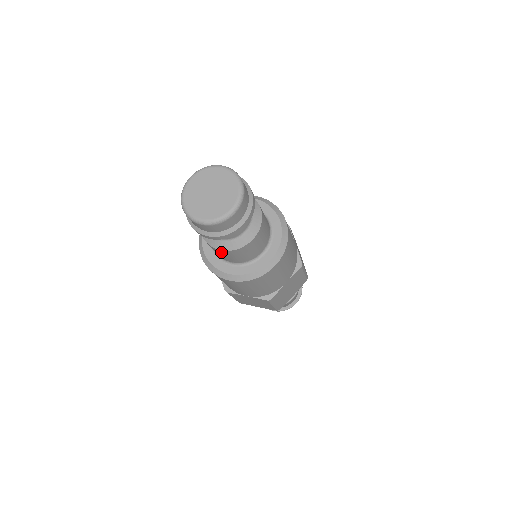
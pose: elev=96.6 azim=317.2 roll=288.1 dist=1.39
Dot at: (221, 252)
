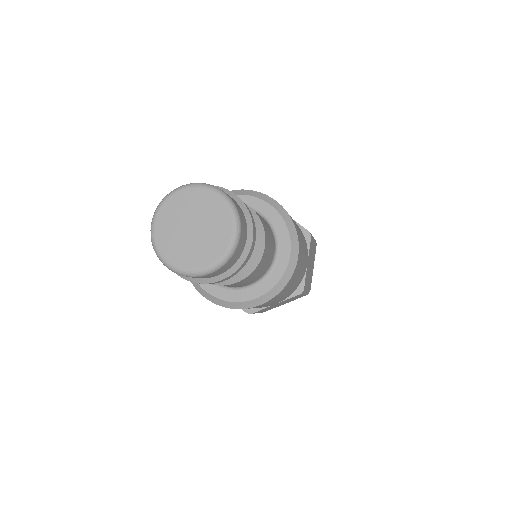
Dot at: occluded
